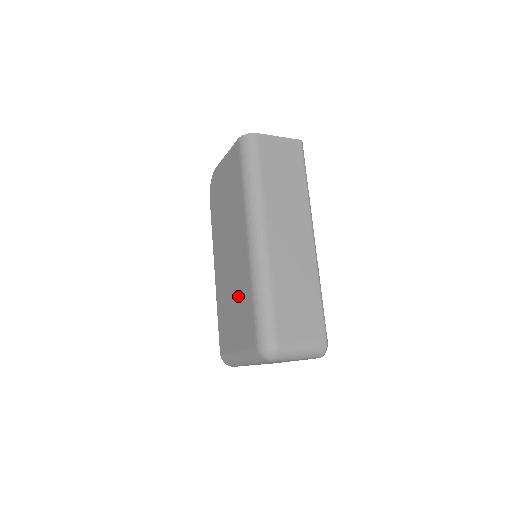
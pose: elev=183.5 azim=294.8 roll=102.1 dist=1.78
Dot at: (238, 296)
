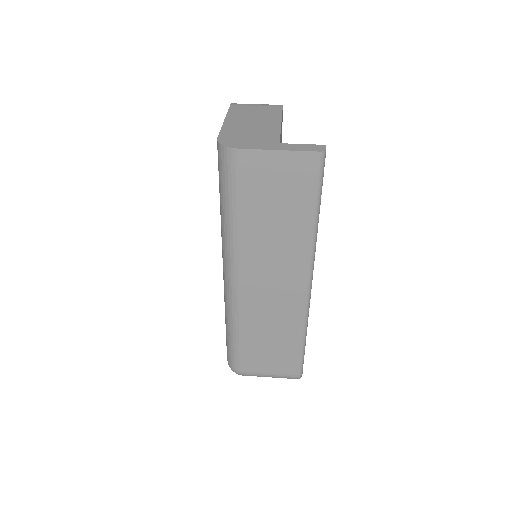
Dot at: occluded
